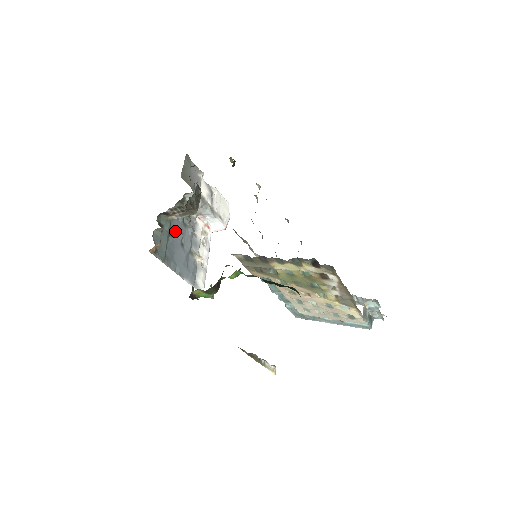
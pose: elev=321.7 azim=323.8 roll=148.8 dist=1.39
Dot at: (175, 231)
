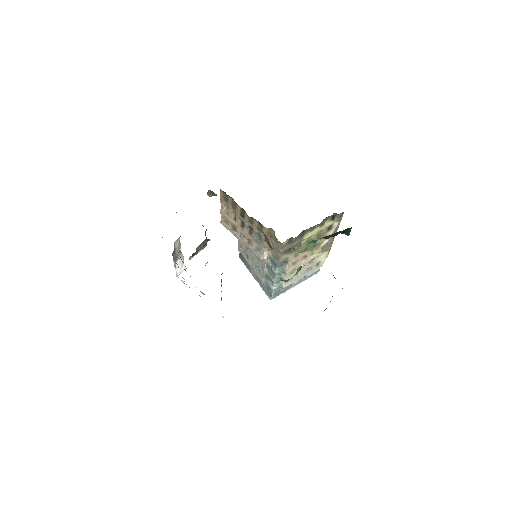
Dot at: occluded
